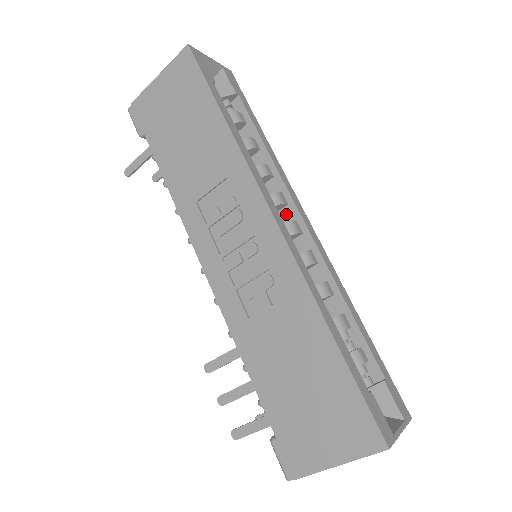
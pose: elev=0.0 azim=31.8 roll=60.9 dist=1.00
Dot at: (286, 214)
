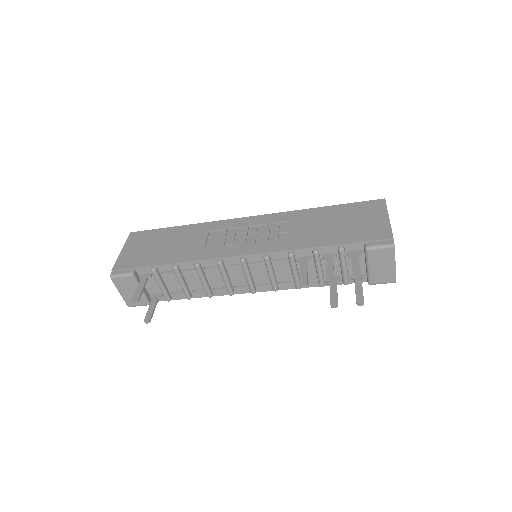
Dot at: occluded
